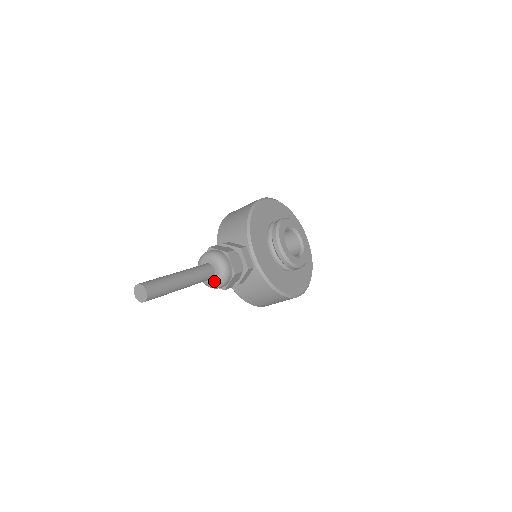
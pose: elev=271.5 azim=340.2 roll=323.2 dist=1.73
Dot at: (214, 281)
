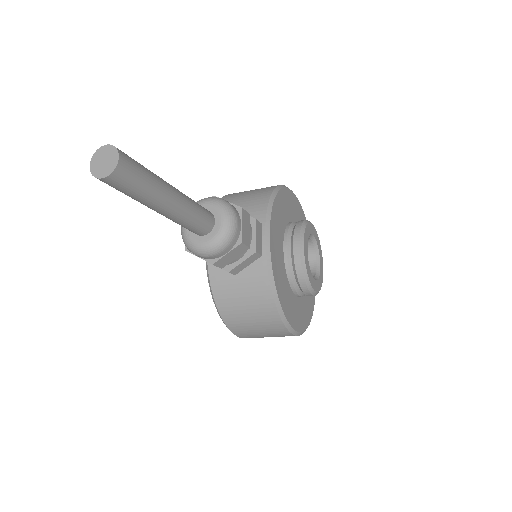
Dot at: (206, 240)
